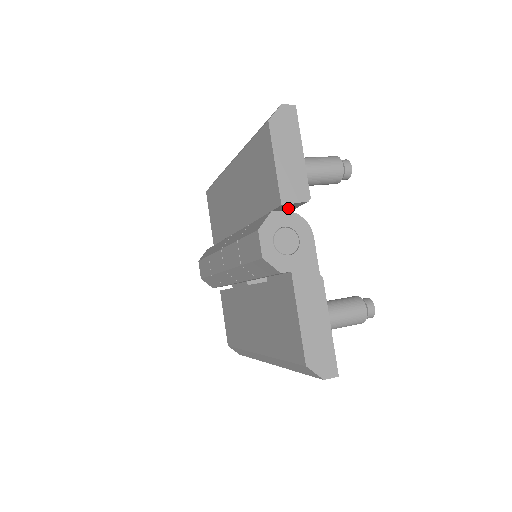
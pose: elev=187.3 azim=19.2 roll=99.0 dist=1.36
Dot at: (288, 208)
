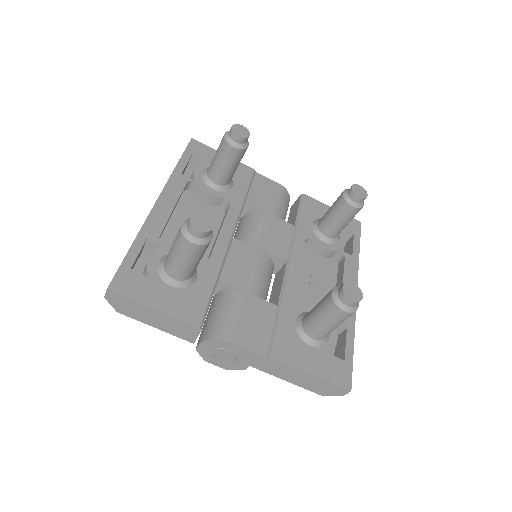
Dot at: occluded
